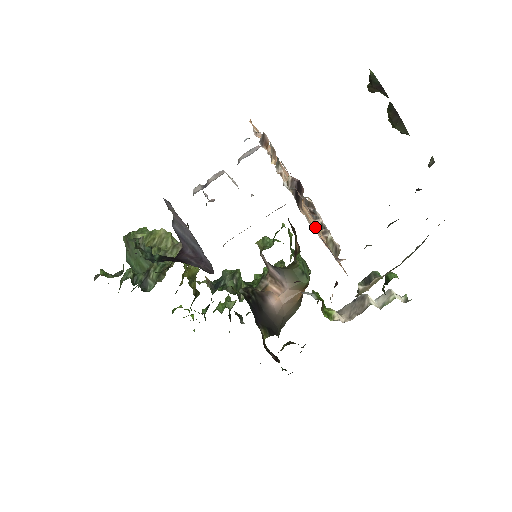
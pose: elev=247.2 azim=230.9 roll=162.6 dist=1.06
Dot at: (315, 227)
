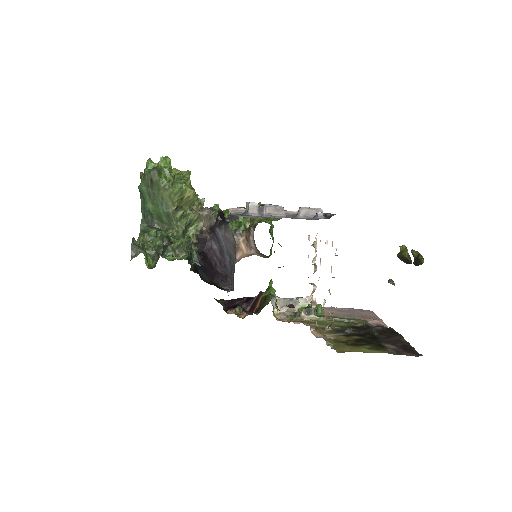
Dot at: occluded
